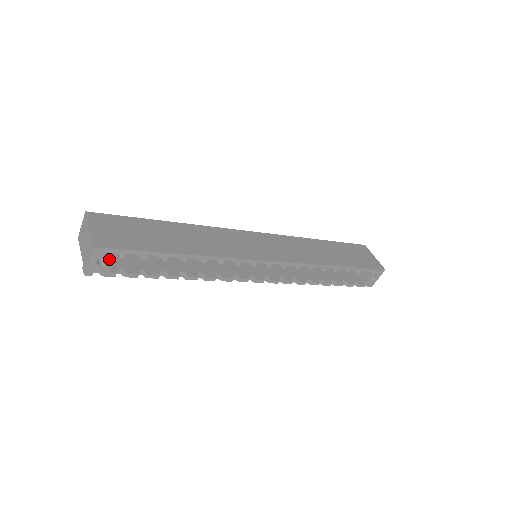
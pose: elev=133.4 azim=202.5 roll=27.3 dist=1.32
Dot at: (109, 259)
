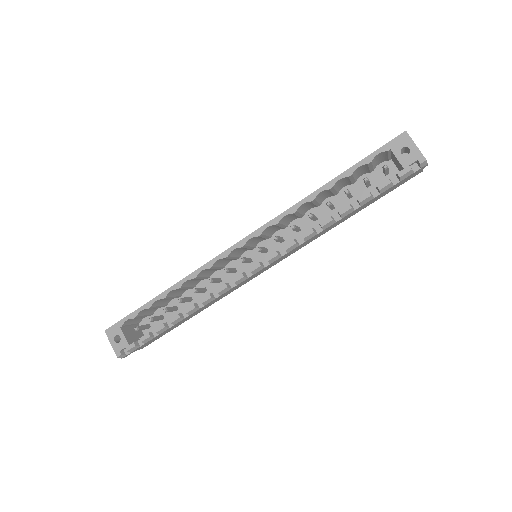
Dot at: (120, 334)
